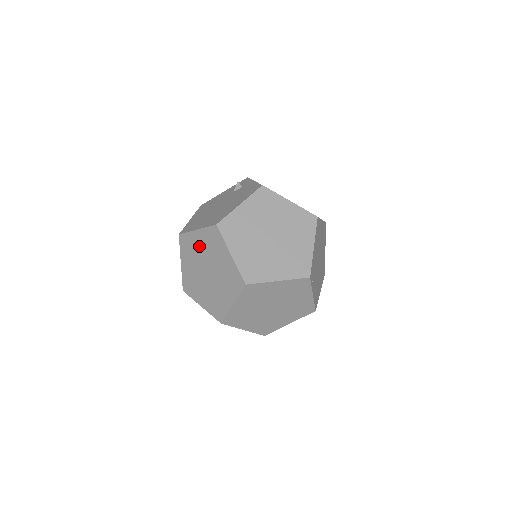
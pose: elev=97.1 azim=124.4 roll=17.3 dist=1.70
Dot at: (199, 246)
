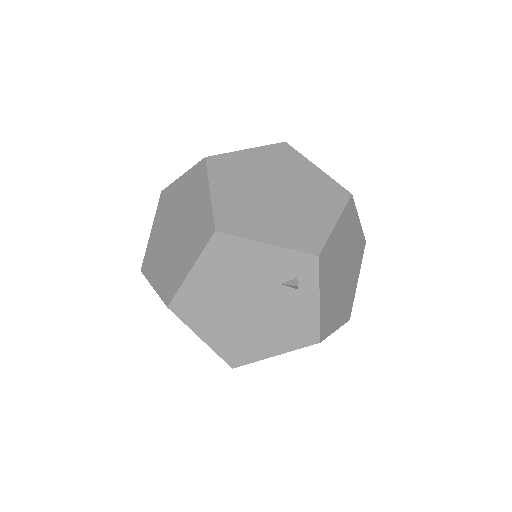
Dot at: occluded
